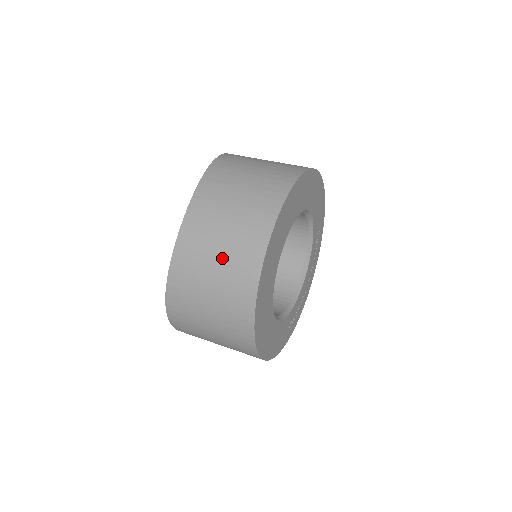
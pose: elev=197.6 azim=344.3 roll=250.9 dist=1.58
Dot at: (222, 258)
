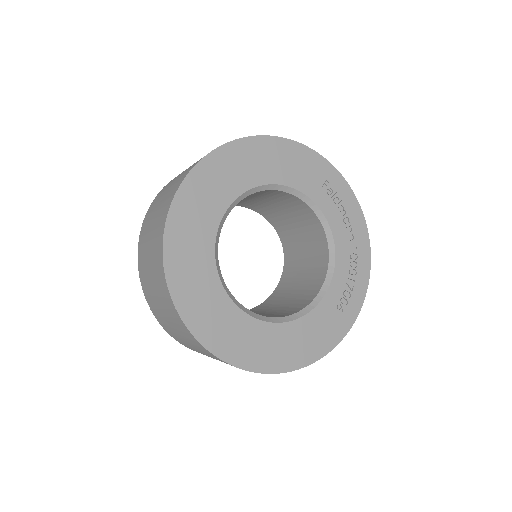
Dot at: (161, 305)
